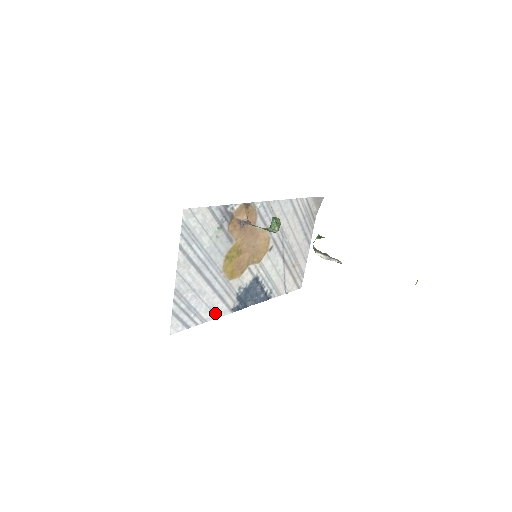
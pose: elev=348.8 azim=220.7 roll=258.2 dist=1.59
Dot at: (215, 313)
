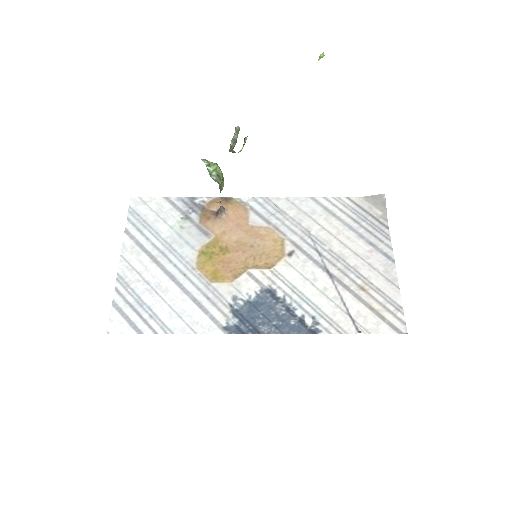
Dot at: (189, 325)
